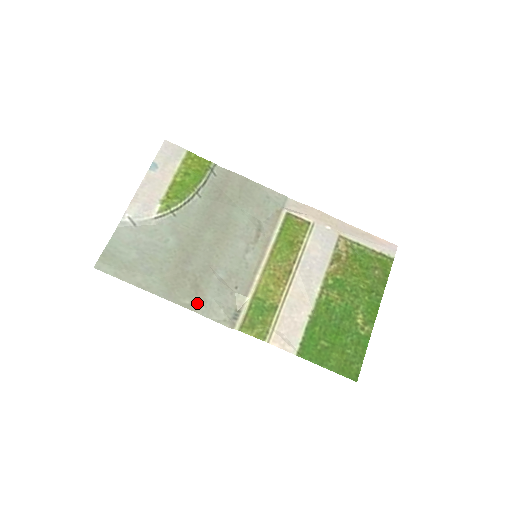
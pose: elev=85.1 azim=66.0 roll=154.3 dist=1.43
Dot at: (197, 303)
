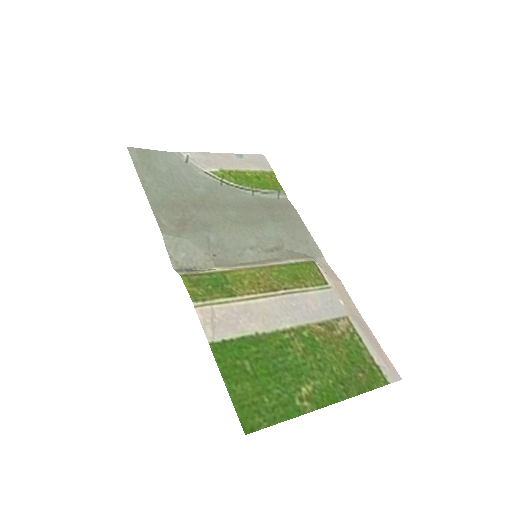
Dot at: (170, 230)
